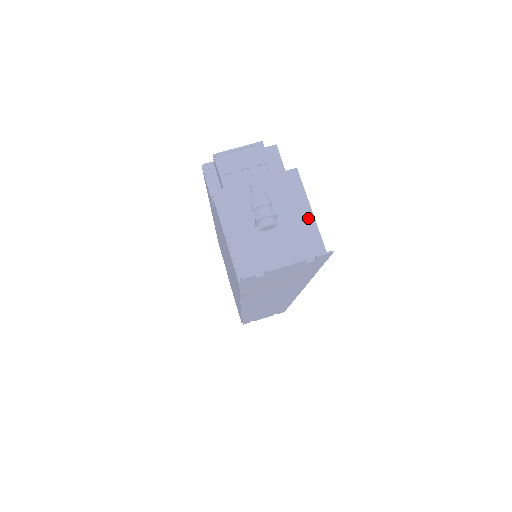
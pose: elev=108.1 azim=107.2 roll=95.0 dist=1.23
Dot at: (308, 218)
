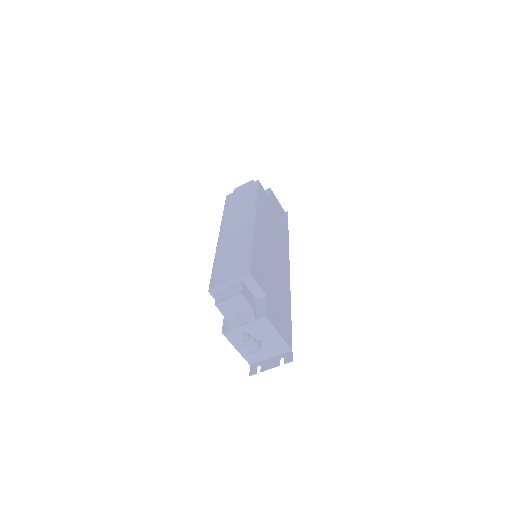
Dot at: (278, 337)
